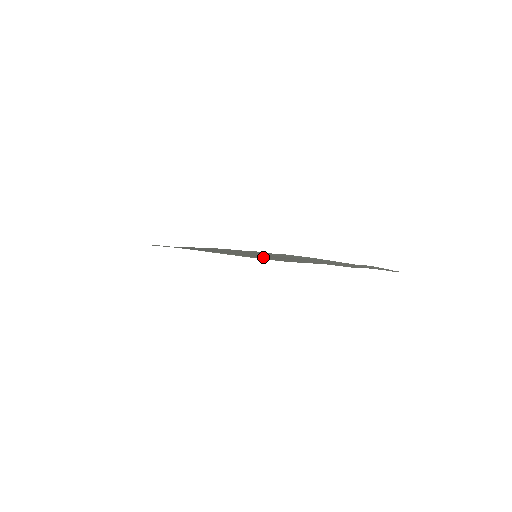
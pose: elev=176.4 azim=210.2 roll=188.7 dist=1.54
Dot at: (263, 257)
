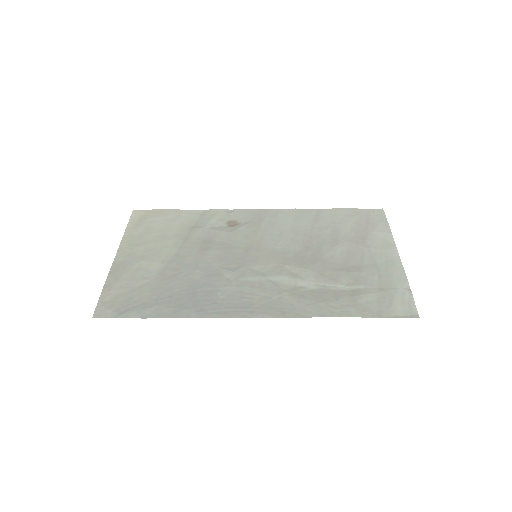
Dot at: (239, 243)
